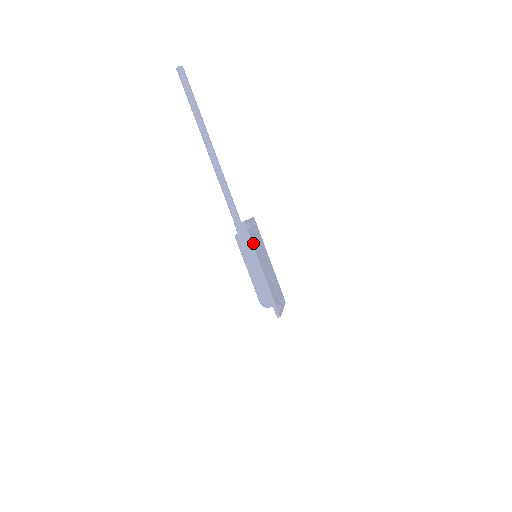
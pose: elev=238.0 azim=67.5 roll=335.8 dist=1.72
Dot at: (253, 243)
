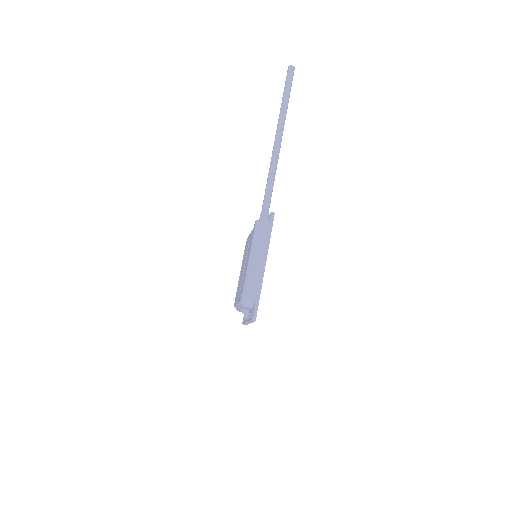
Dot at: (269, 237)
